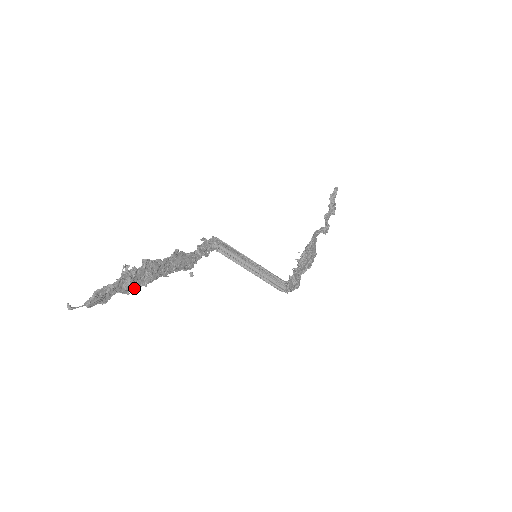
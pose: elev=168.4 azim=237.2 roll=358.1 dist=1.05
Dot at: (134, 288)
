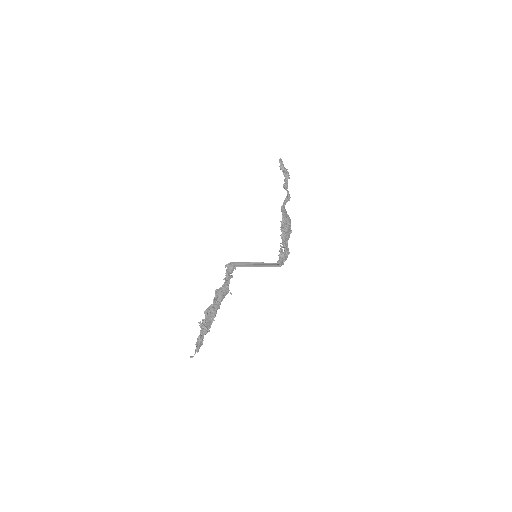
Dot at: (210, 326)
